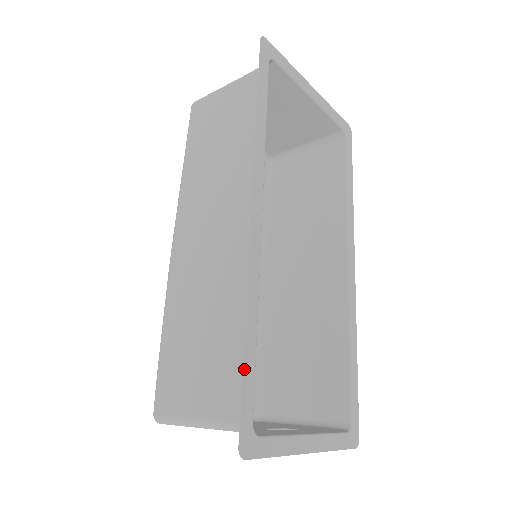
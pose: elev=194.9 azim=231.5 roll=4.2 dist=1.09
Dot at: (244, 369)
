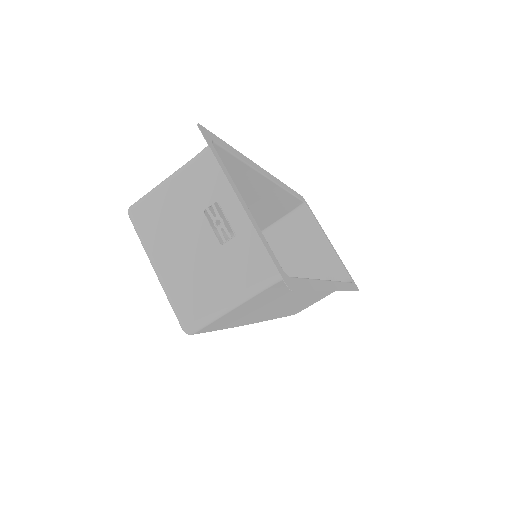
Dot at: (224, 142)
